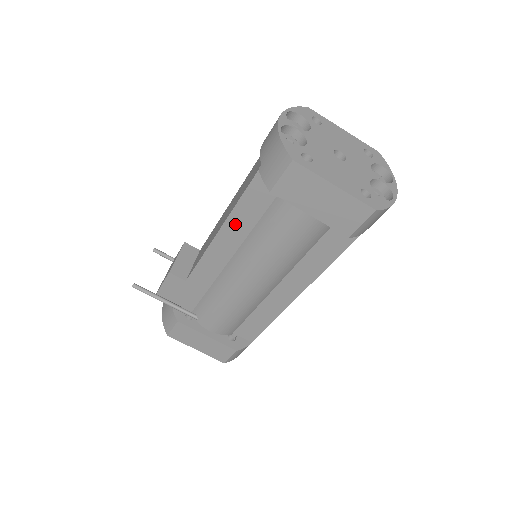
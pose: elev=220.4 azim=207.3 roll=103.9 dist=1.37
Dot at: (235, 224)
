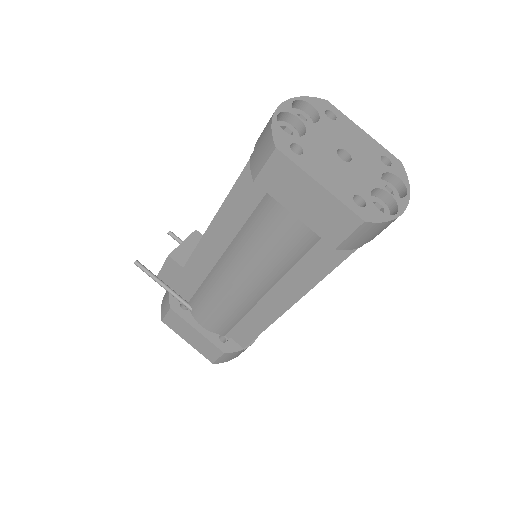
Dot at: (228, 214)
